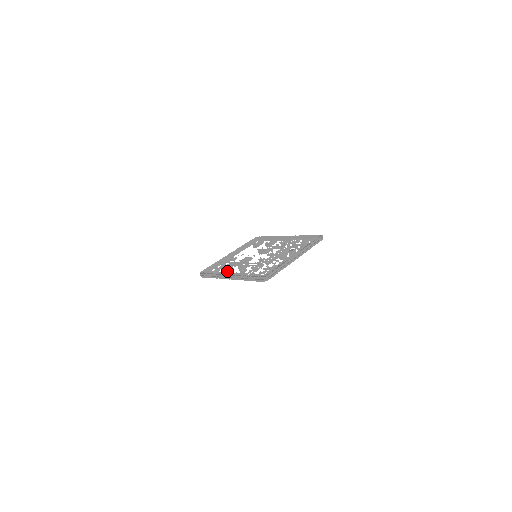
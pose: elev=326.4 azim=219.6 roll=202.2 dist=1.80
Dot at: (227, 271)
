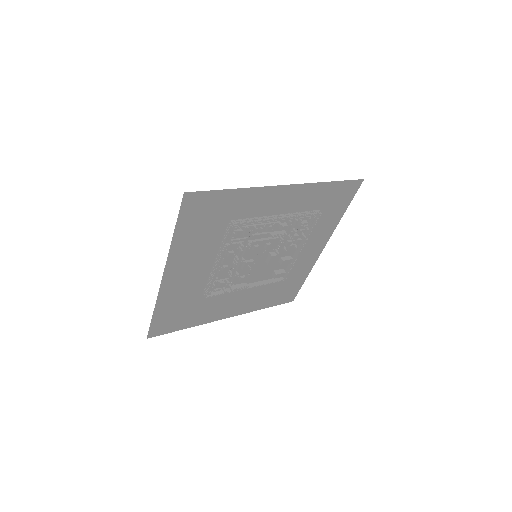
Dot at: (222, 270)
